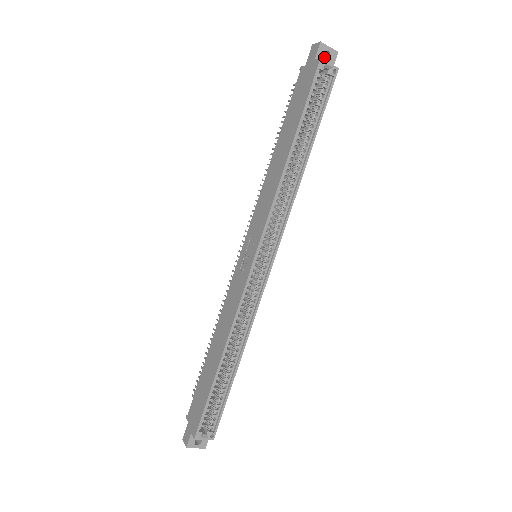
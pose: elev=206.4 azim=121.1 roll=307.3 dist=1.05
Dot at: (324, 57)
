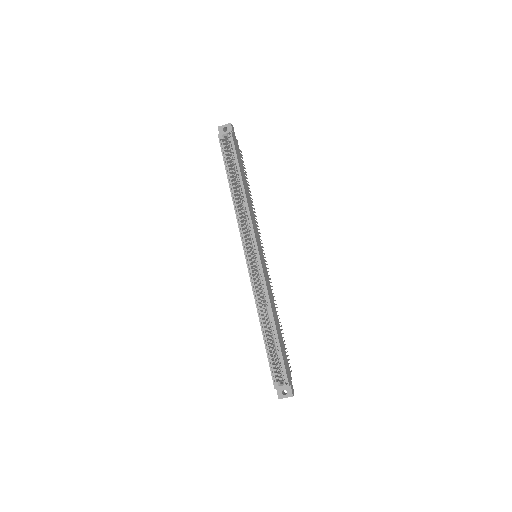
Dot at: occluded
